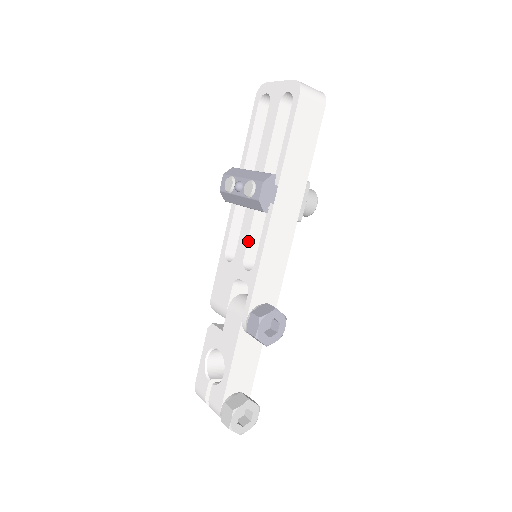
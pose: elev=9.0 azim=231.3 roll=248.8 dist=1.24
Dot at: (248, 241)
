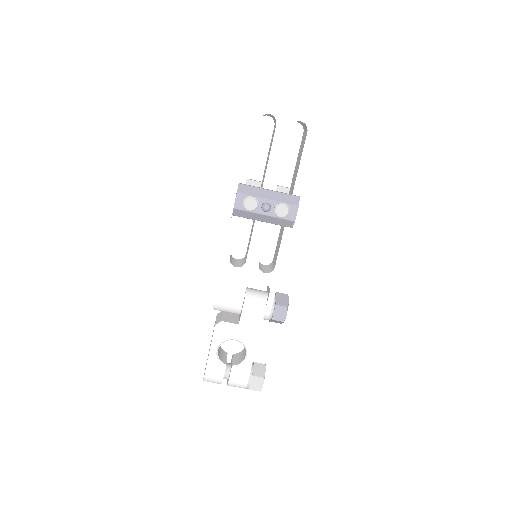
Dot at: (262, 248)
